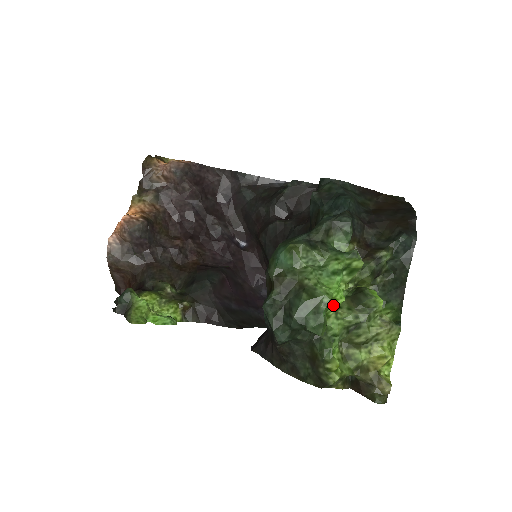
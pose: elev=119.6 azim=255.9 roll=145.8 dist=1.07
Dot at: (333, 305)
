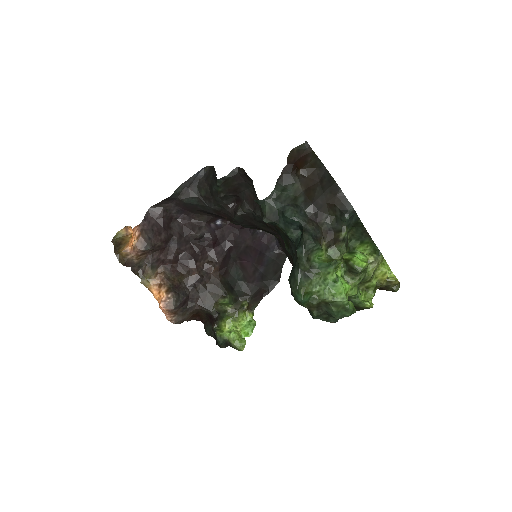
Dot at: occluded
